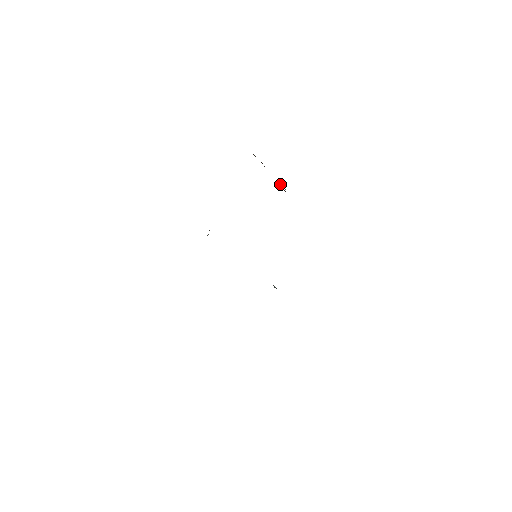
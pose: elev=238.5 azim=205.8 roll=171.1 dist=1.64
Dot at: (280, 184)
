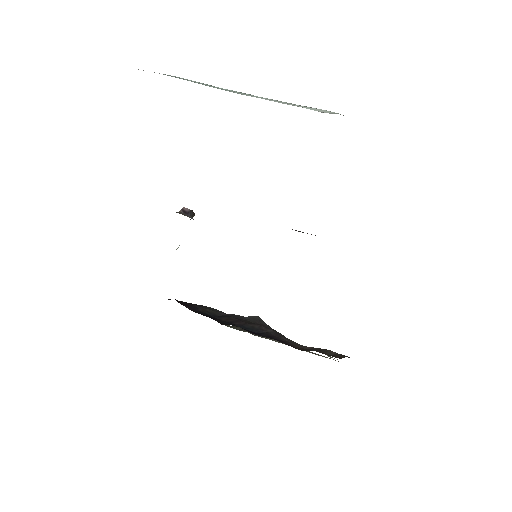
Dot at: occluded
